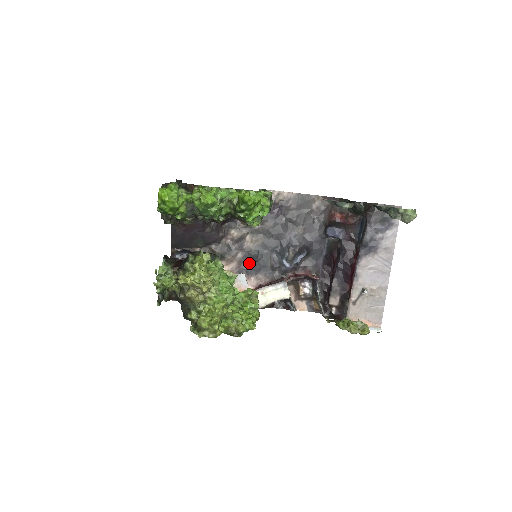
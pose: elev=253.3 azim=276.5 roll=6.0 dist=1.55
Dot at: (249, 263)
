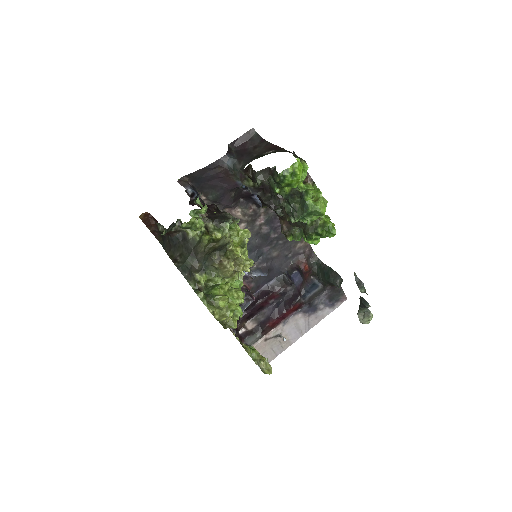
Dot at: occluded
